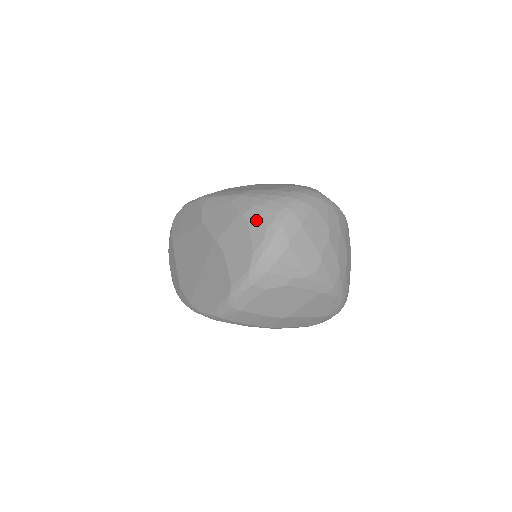
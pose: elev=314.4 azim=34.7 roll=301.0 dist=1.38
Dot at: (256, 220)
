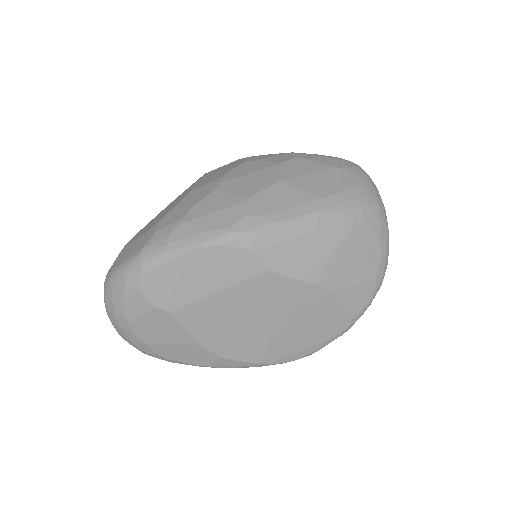
Dot at: (366, 238)
